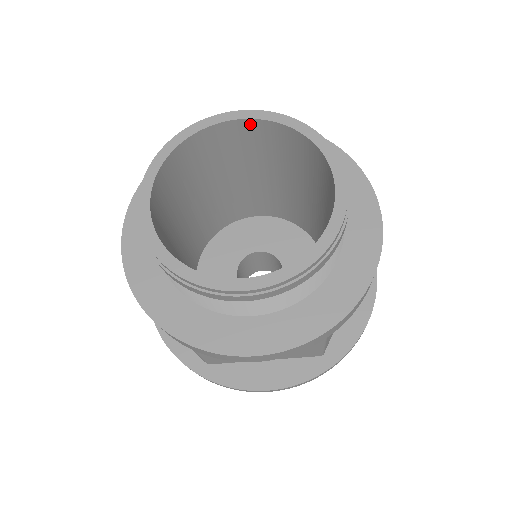
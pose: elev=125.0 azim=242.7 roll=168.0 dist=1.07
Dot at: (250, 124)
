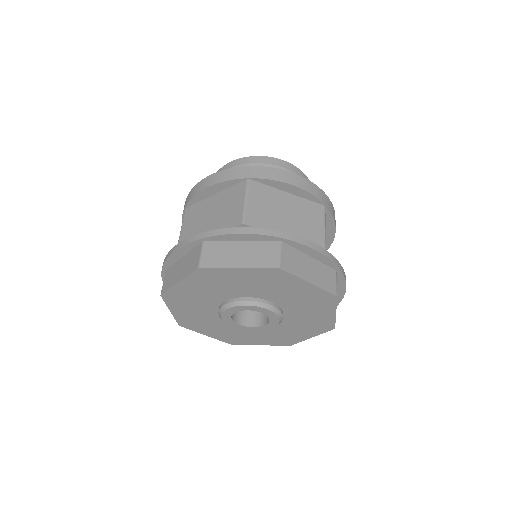
Dot at: occluded
